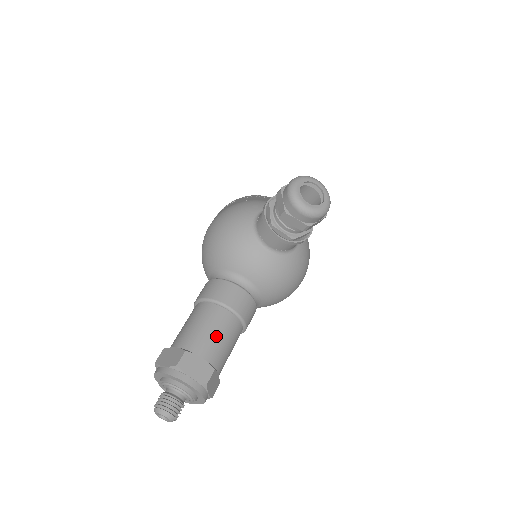
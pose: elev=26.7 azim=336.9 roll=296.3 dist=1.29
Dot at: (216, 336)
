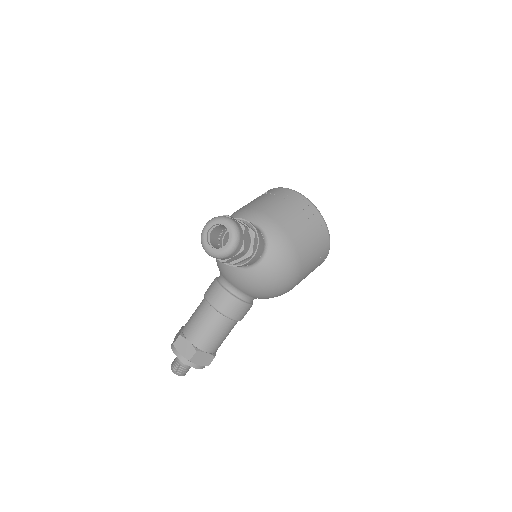
Dot at: (201, 327)
